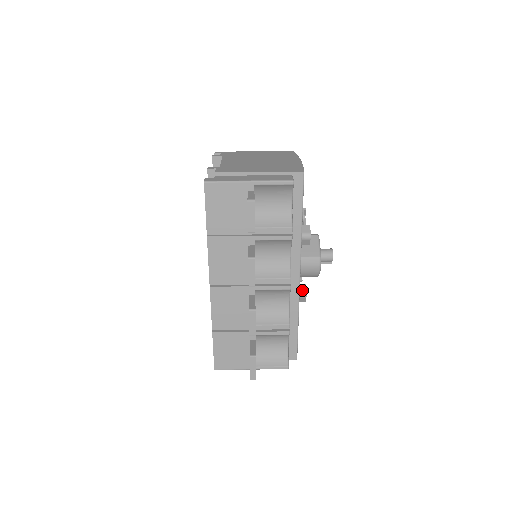
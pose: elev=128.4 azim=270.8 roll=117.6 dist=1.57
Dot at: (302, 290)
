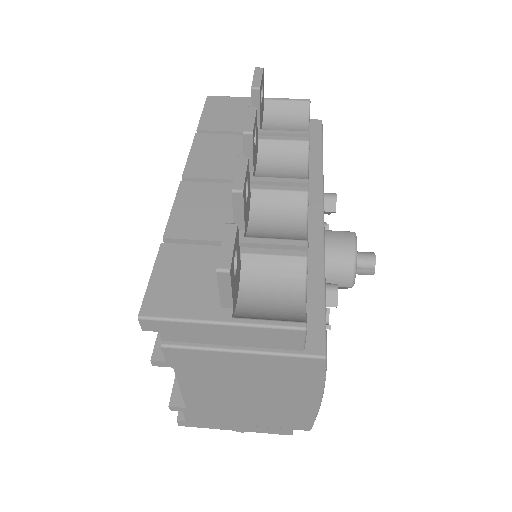
Dot at: (329, 283)
